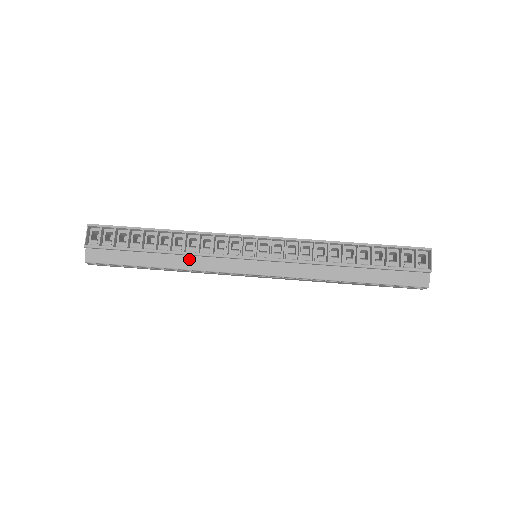
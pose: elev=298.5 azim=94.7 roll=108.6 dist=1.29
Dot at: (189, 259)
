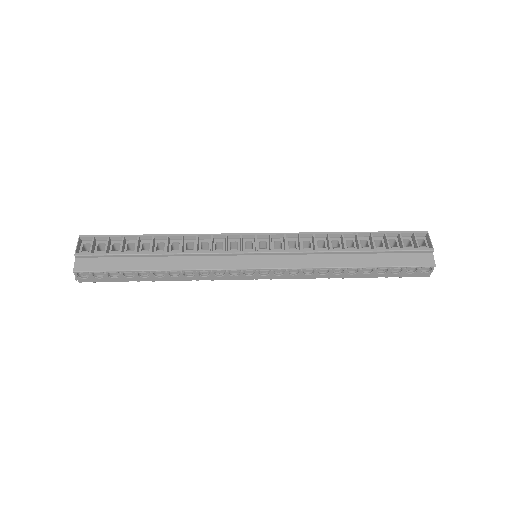
Dot at: (187, 259)
